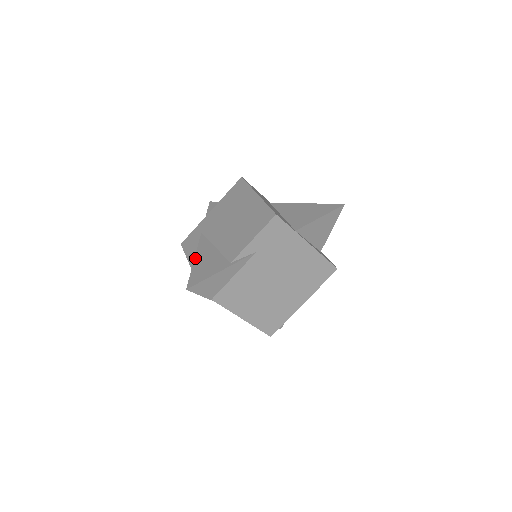
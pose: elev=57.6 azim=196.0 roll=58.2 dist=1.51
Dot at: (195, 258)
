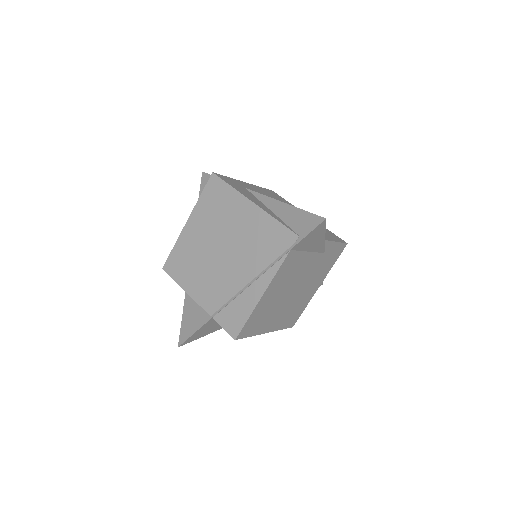
Dot at: (283, 202)
